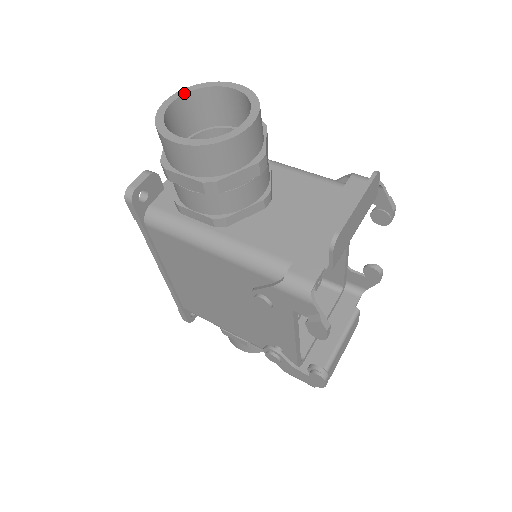
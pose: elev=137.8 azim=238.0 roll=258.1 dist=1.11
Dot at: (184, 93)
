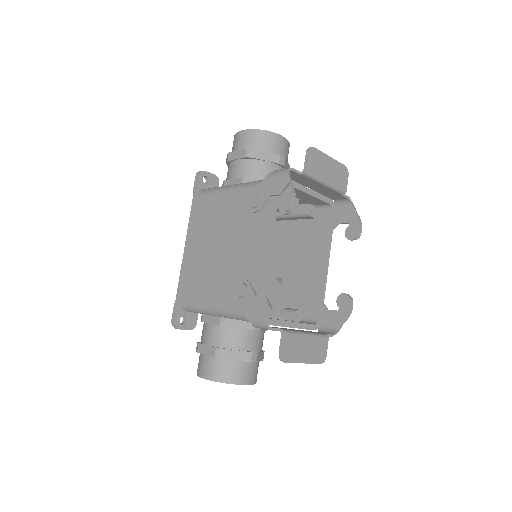
Dot at: occluded
